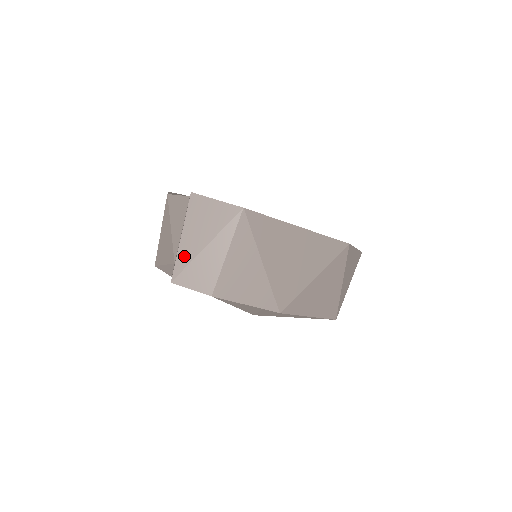
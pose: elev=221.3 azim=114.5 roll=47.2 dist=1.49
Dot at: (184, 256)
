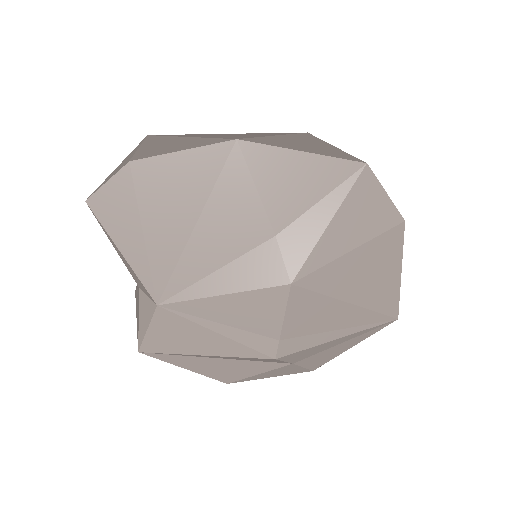
Dot at: occluded
